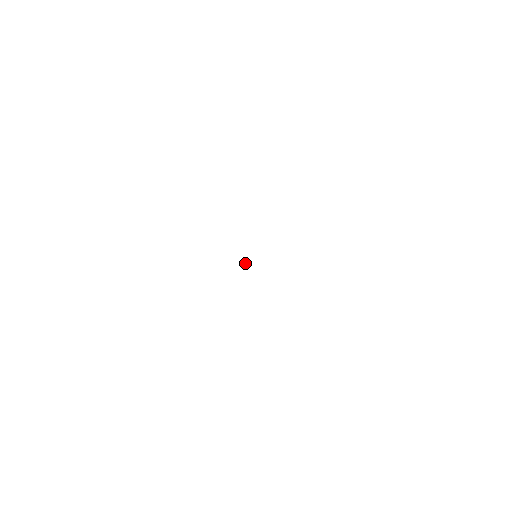
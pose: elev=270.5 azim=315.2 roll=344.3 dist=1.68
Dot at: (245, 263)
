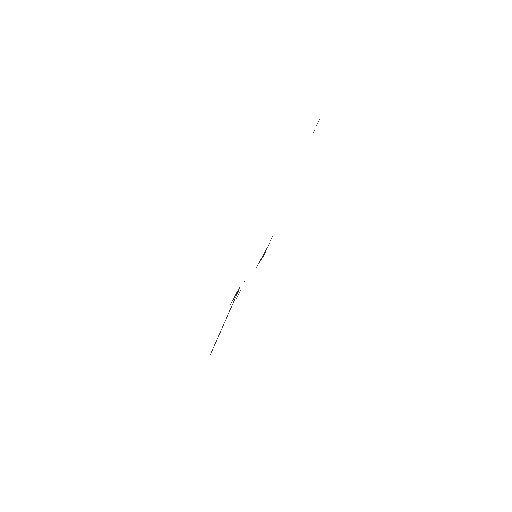
Dot at: occluded
